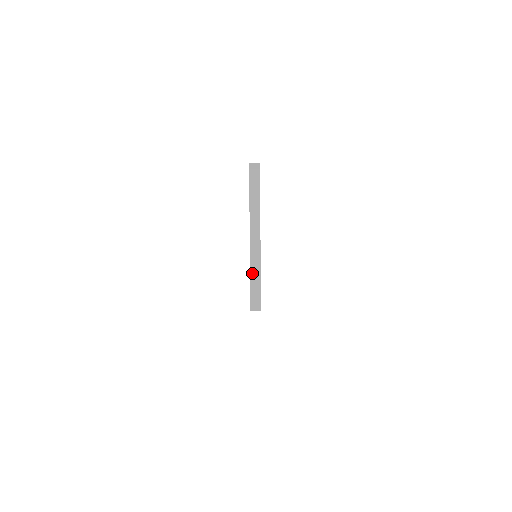
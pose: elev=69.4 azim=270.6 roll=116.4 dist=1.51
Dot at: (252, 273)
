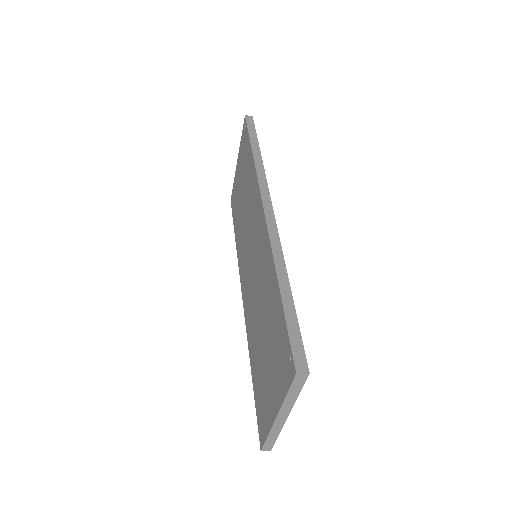
Dot at: (270, 435)
